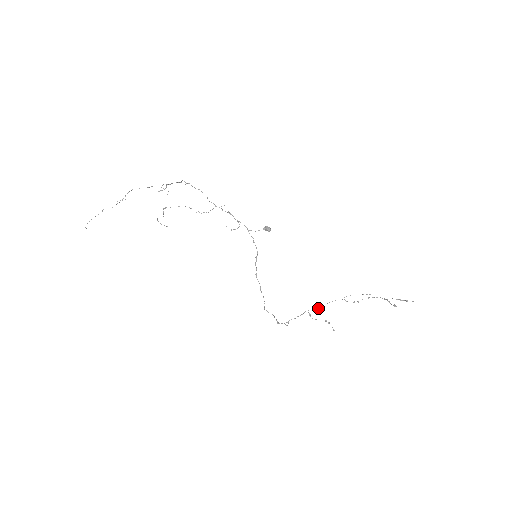
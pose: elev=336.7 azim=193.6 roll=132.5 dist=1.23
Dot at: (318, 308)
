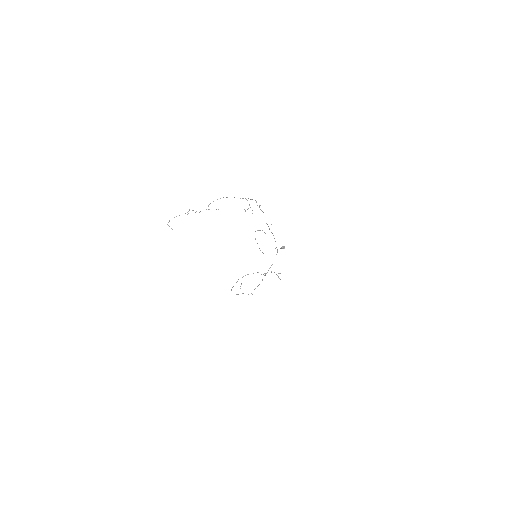
Dot at: occluded
